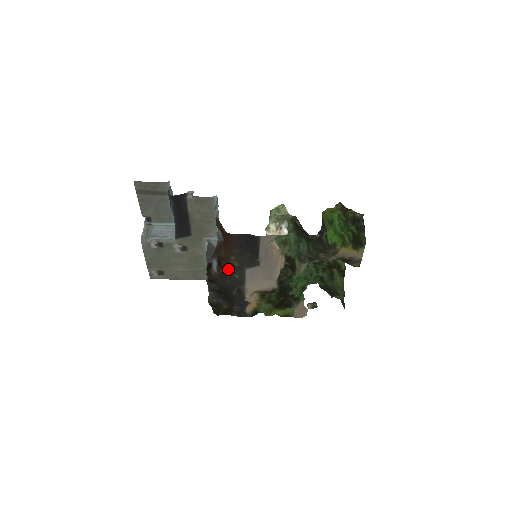
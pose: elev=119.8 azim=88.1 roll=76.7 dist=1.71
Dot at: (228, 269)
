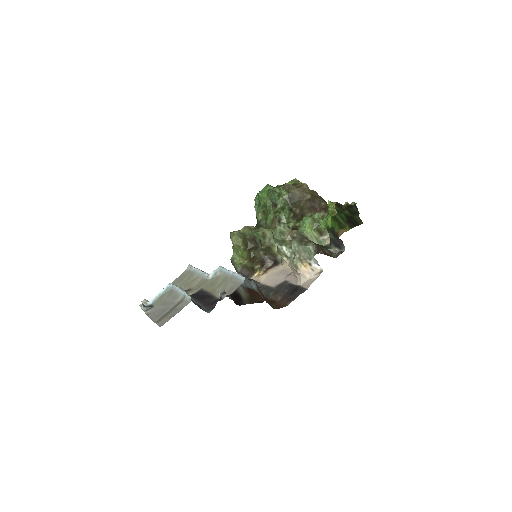
Dot at: occluded
